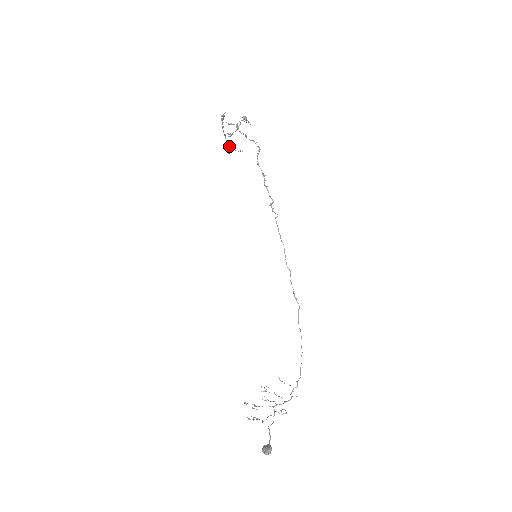
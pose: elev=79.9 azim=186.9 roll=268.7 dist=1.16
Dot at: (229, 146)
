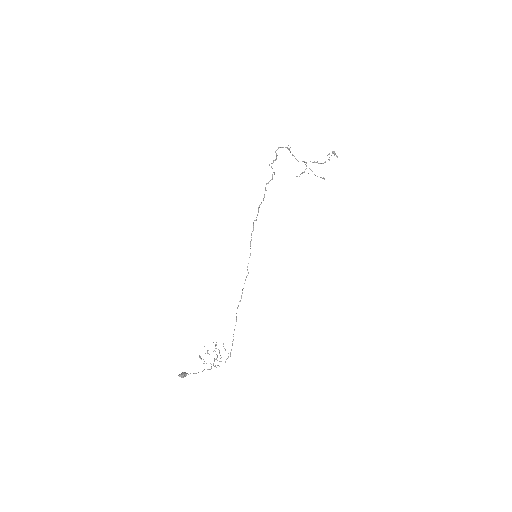
Dot at: (304, 171)
